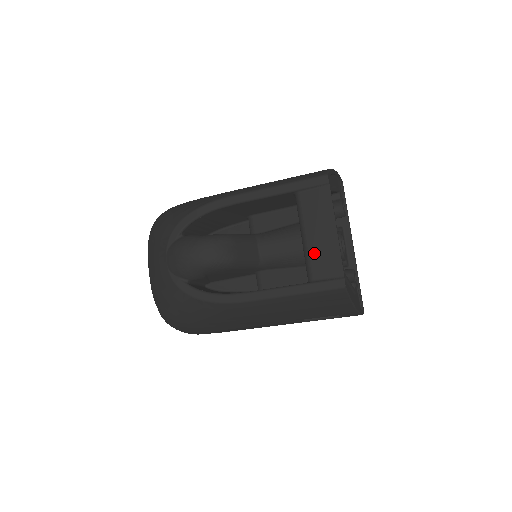
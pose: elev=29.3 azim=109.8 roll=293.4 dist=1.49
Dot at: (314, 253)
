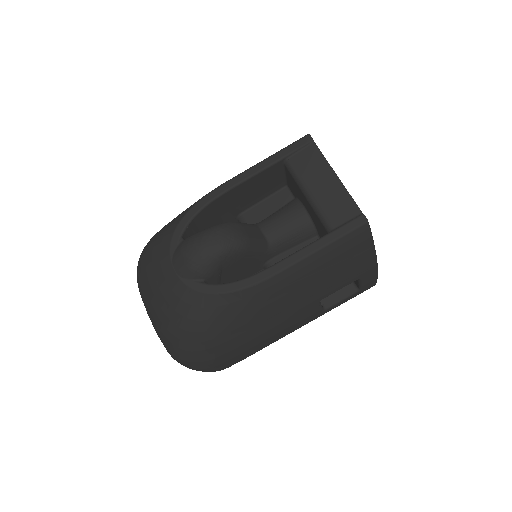
Dot at: (324, 204)
